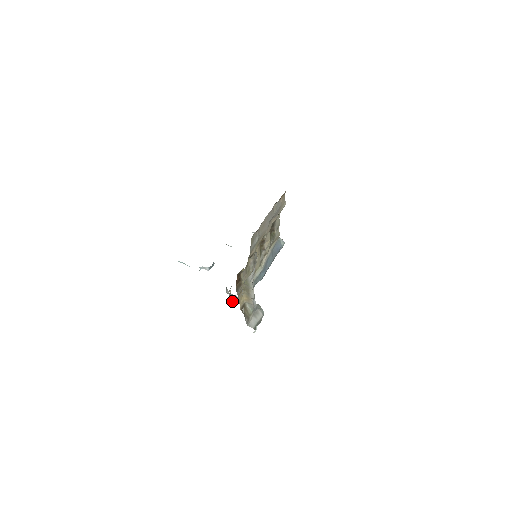
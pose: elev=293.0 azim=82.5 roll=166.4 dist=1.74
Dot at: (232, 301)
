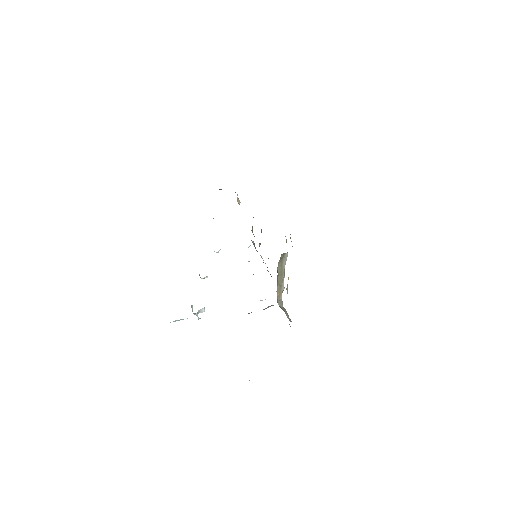
Dot at: (287, 292)
